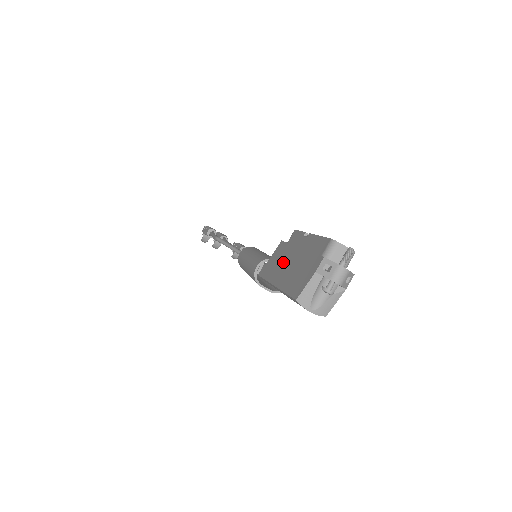
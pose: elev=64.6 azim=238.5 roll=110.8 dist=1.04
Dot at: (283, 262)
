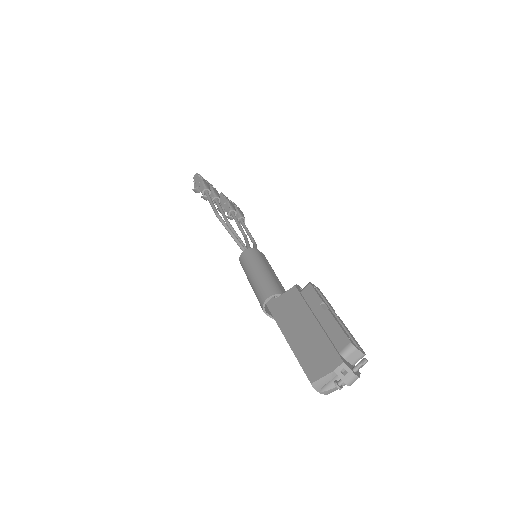
Dot at: (297, 319)
